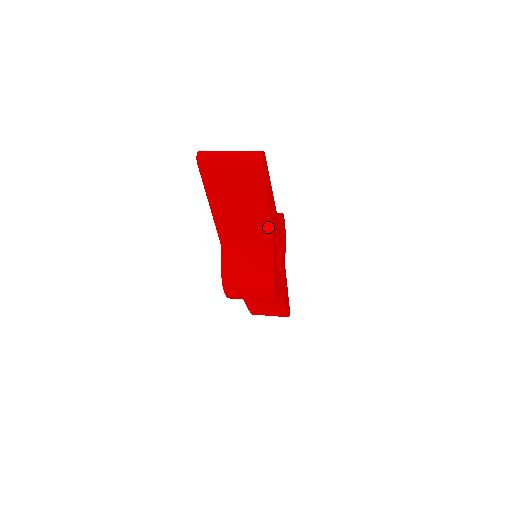
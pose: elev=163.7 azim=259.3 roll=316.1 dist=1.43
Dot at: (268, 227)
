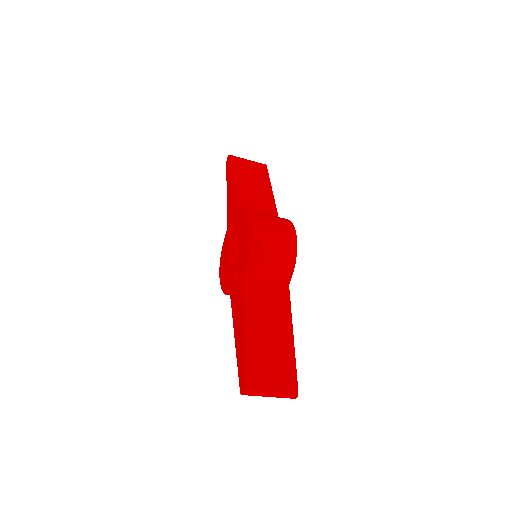
Dot at: (273, 202)
